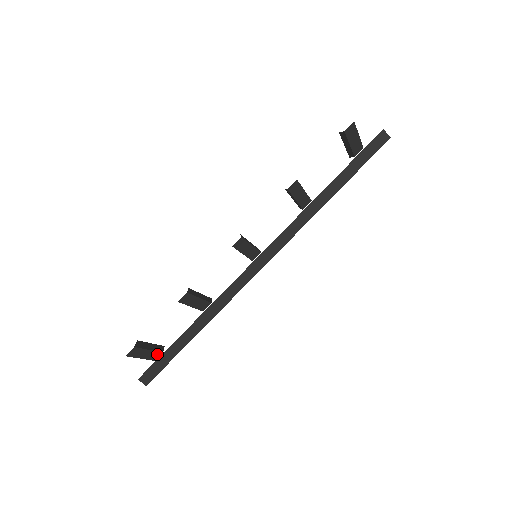
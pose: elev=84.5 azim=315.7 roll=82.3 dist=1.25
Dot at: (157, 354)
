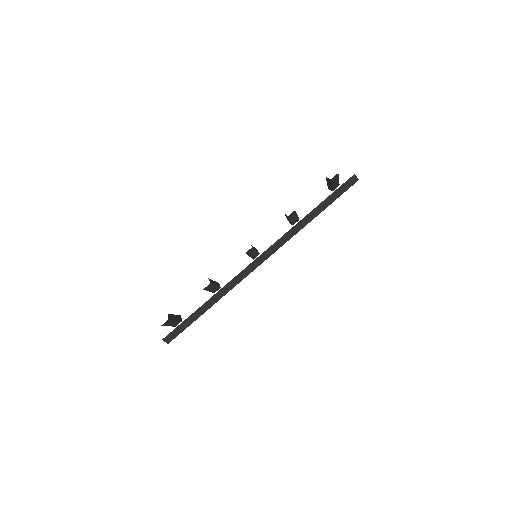
Dot at: (178, 322)
